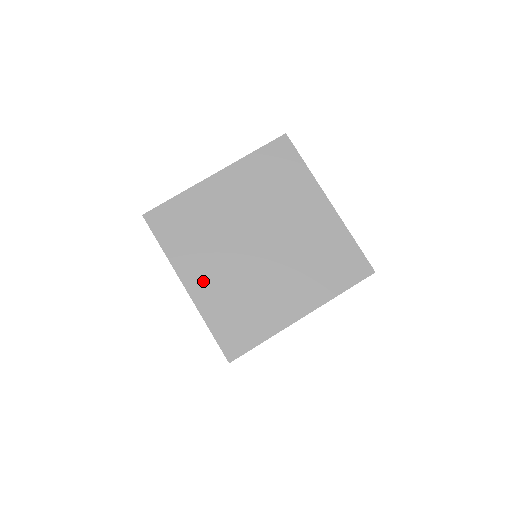
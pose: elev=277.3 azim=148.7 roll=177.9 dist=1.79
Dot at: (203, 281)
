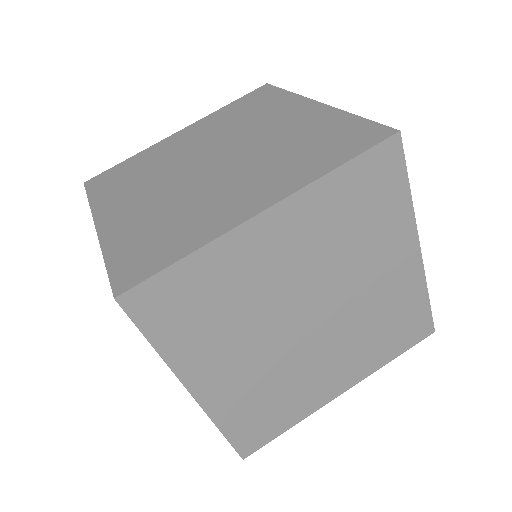
Dot at: (122, 214)
